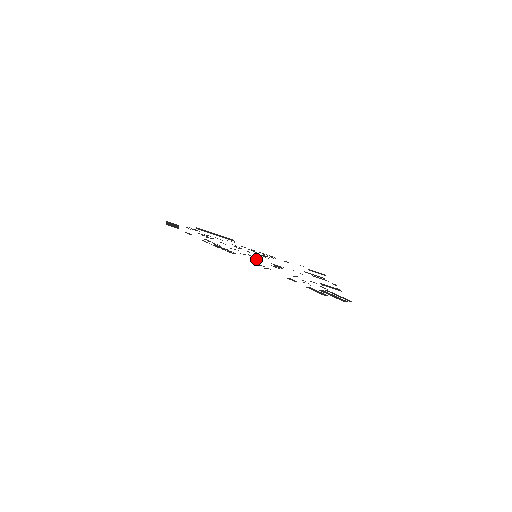
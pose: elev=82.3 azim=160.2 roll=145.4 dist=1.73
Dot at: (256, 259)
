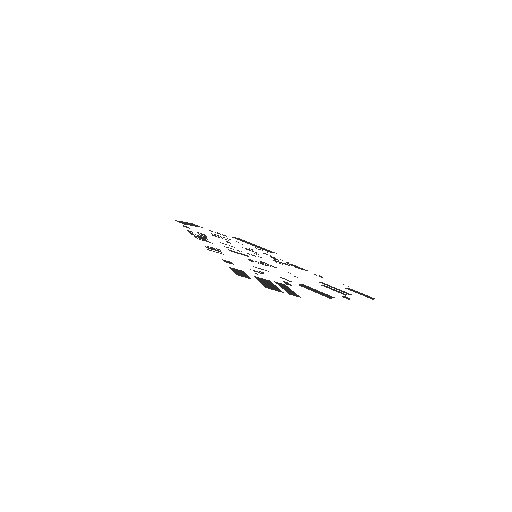
Dot at: (237, 252)
